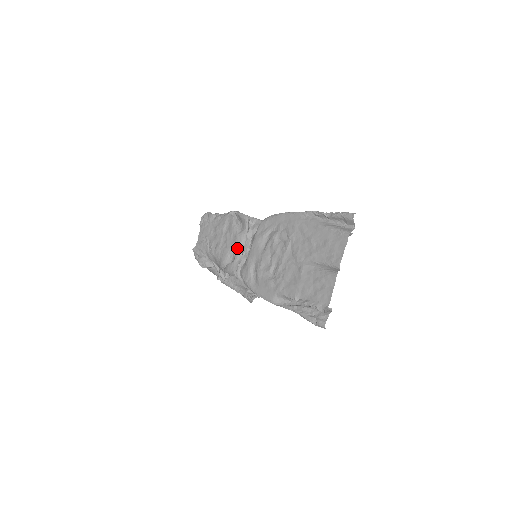
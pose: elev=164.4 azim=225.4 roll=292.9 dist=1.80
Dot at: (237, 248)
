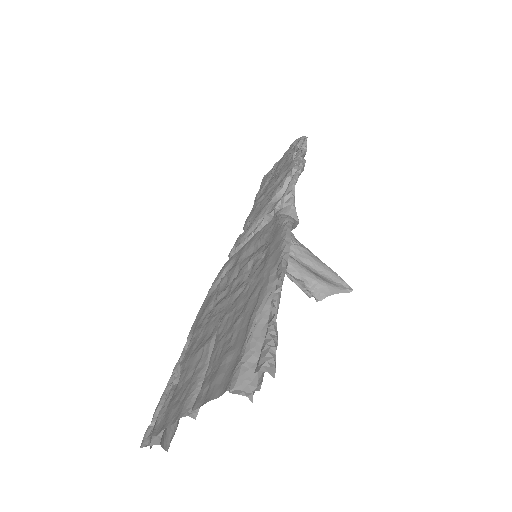
Dot at: (252, 222)
